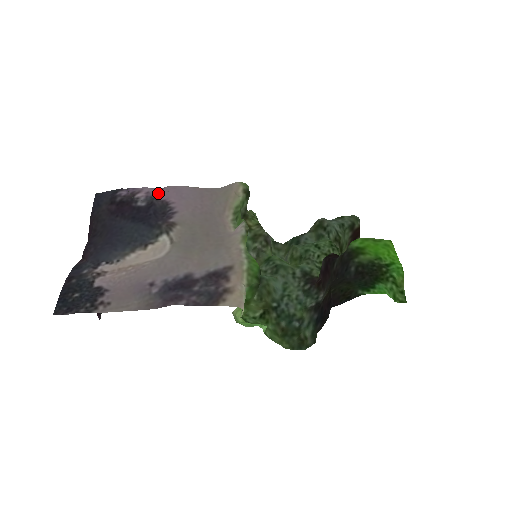
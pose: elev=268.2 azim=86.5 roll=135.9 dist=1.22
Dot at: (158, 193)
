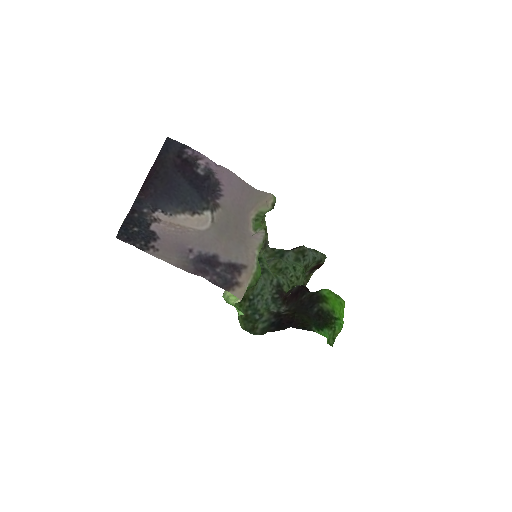
Dot at: (214, 167)
